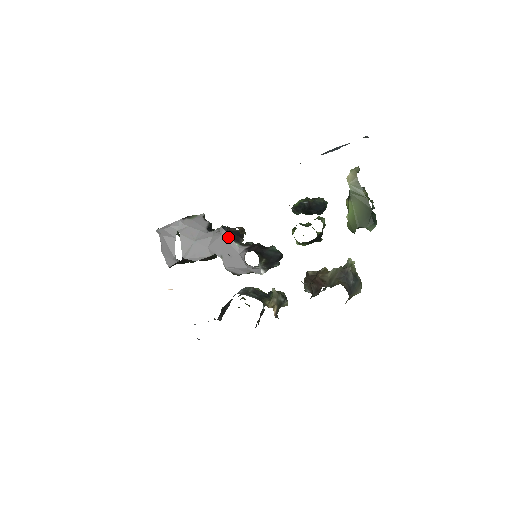
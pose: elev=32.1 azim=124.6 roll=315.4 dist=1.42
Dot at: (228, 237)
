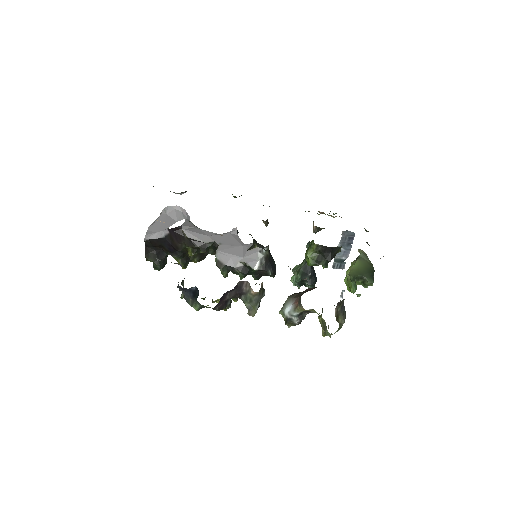
Dot at: (237, 236)
